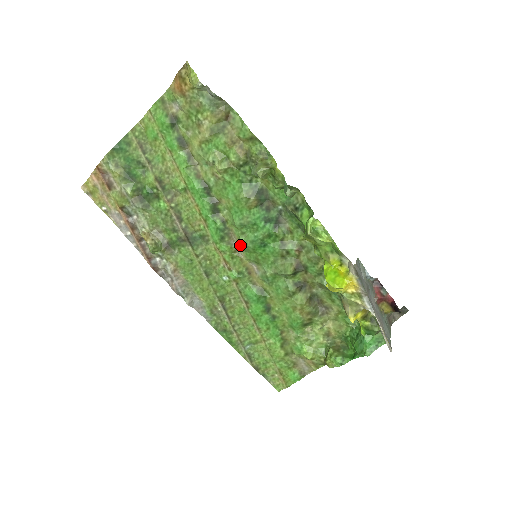
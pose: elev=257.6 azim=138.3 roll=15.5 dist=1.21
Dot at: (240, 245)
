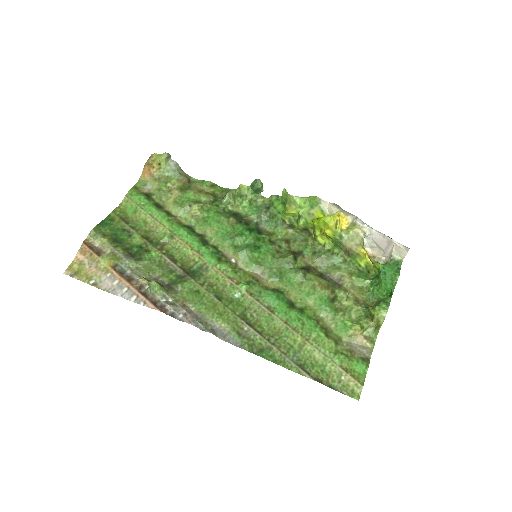
Dot at: (238, 257)
